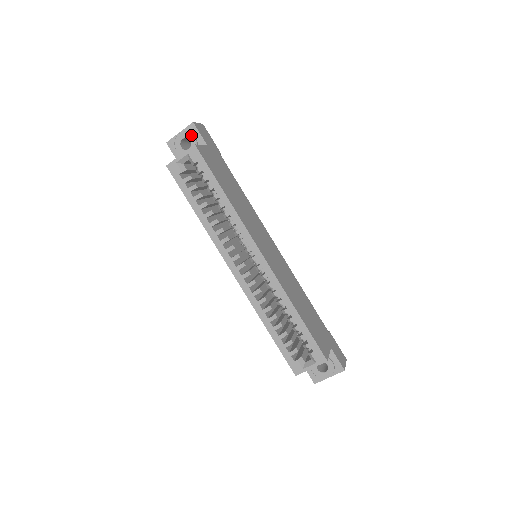
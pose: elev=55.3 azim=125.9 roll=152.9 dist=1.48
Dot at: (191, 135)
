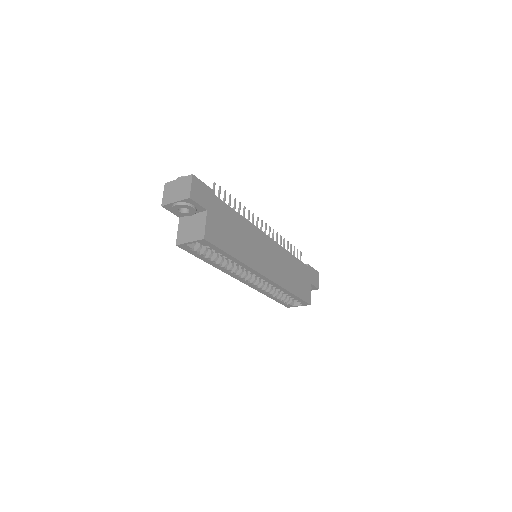
Dot at: (189, 207)
